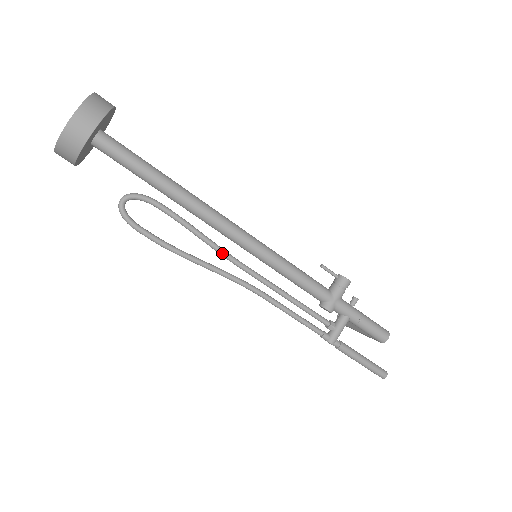
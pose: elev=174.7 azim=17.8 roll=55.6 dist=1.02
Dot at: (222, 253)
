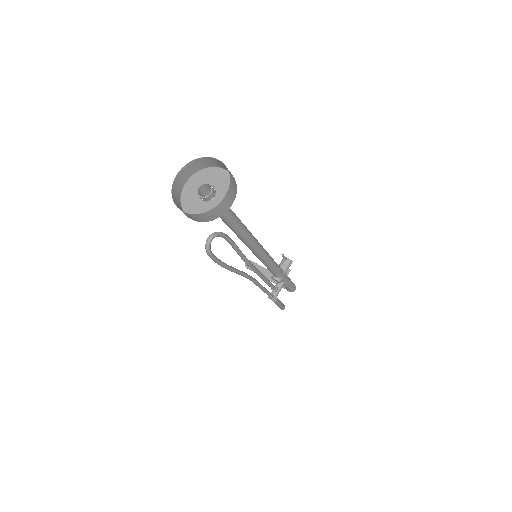
Dot at: (247, 262)
